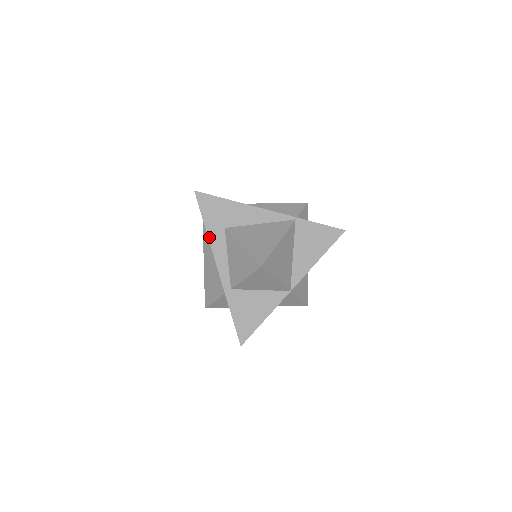
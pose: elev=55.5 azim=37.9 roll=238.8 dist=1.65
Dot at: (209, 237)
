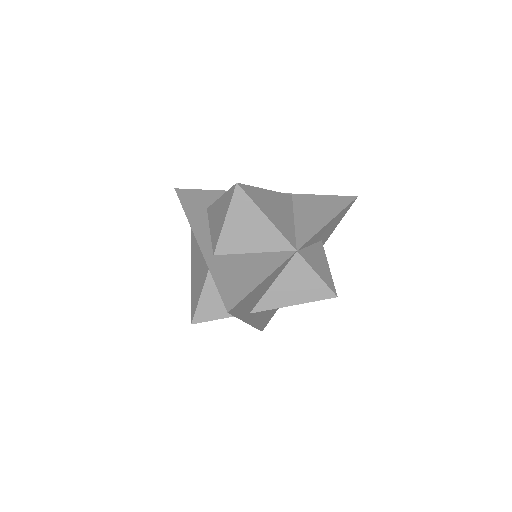
Dot at: (188, 217)
